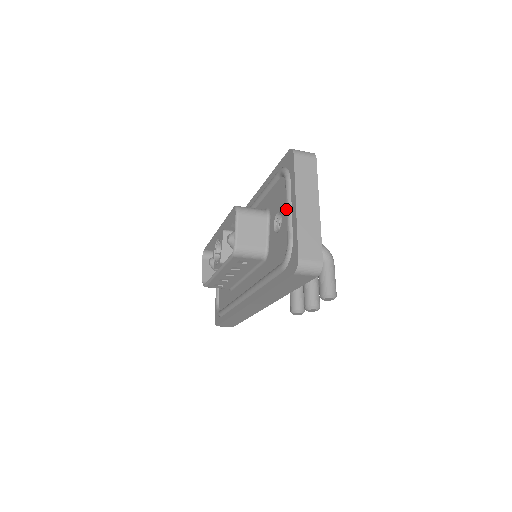
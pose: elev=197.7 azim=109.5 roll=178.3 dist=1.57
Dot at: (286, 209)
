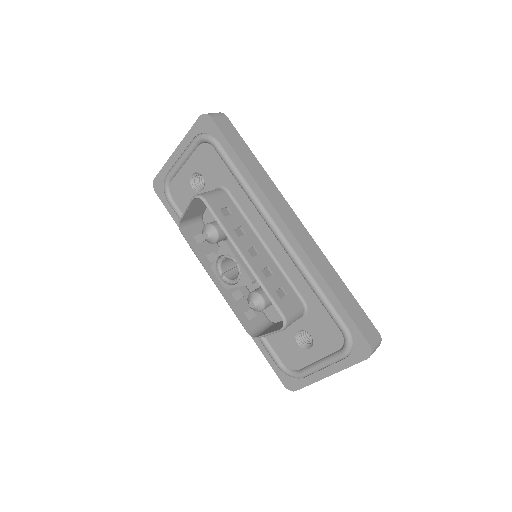
Dot at: (320, 365)
